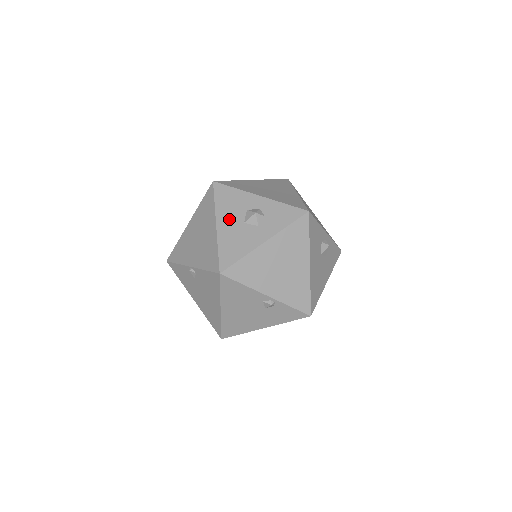
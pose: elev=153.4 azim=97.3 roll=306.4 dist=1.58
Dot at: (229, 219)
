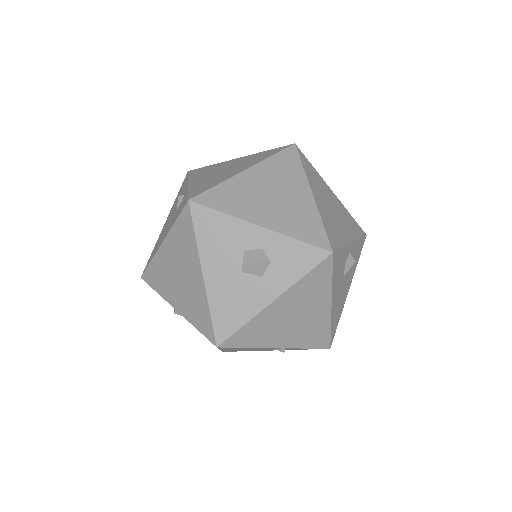
Dot at: (220, 266)
